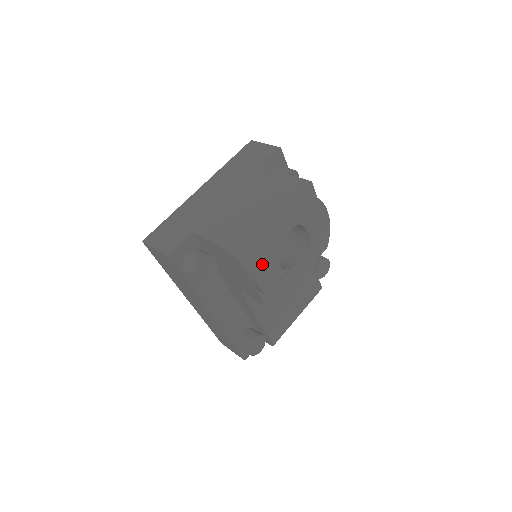
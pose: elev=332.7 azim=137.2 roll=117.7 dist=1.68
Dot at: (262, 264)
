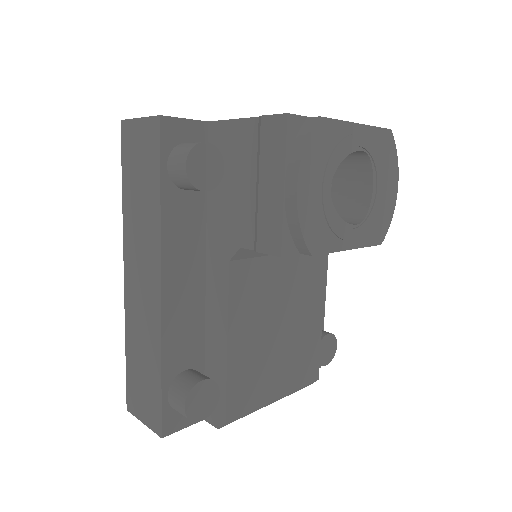
Dot at: (315, 152)
